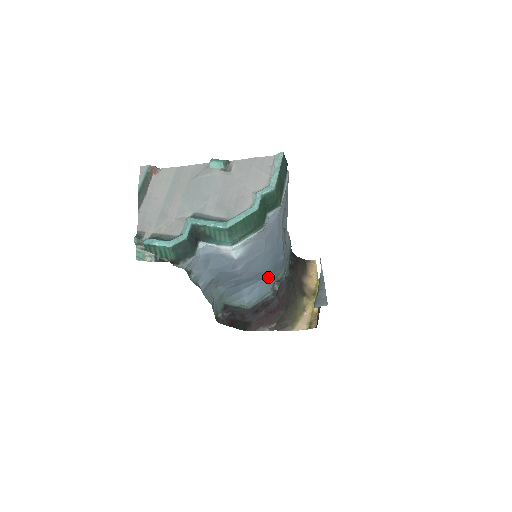
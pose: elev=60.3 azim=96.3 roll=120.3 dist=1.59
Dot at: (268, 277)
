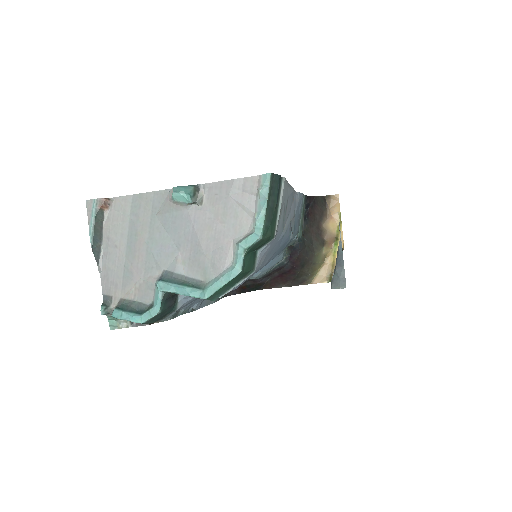
Dot at: occluded
